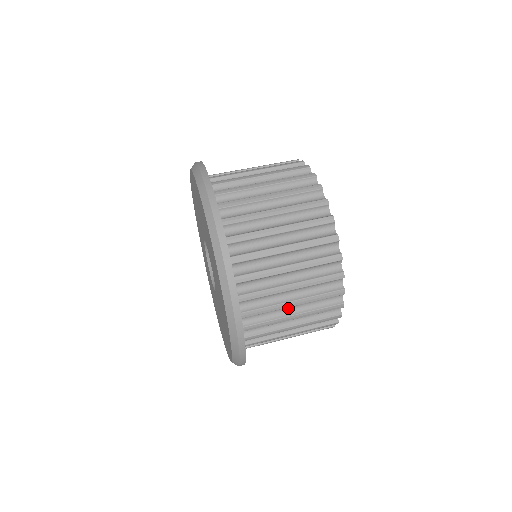
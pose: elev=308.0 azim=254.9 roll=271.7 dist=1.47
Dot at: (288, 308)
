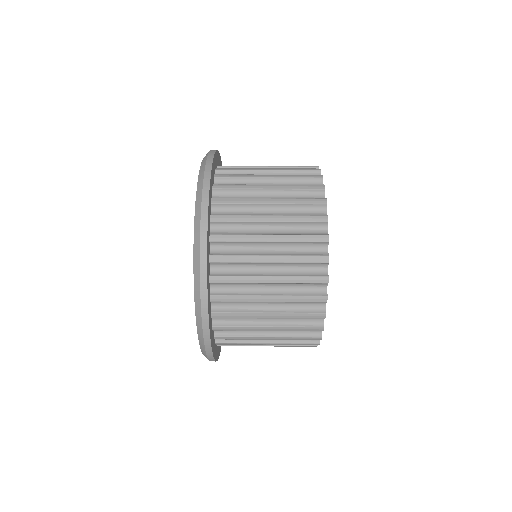
Dot at: occluded
